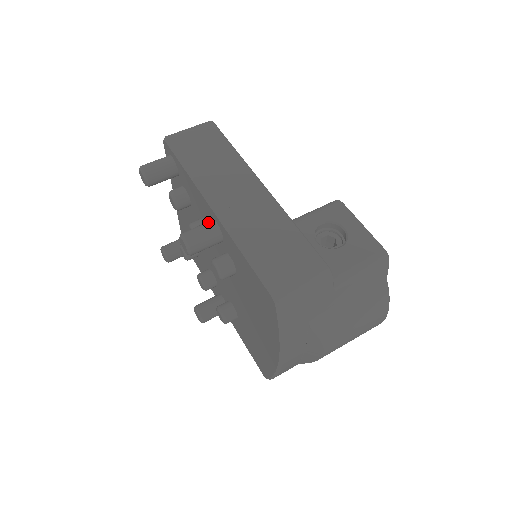
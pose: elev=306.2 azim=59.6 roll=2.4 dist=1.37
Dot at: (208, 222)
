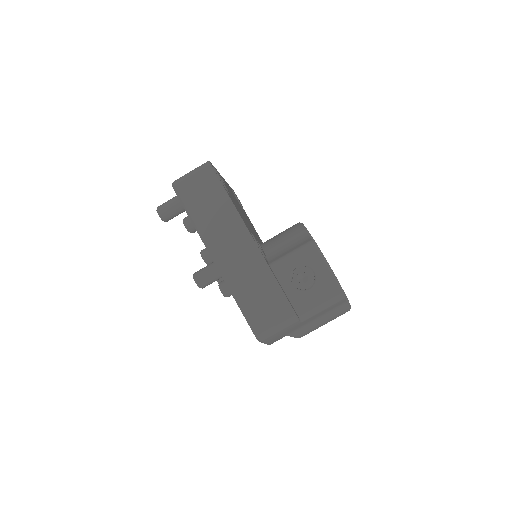
Dot at: (212, 266)
